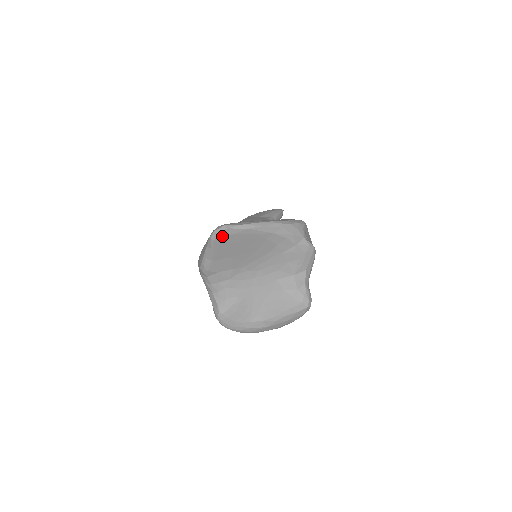
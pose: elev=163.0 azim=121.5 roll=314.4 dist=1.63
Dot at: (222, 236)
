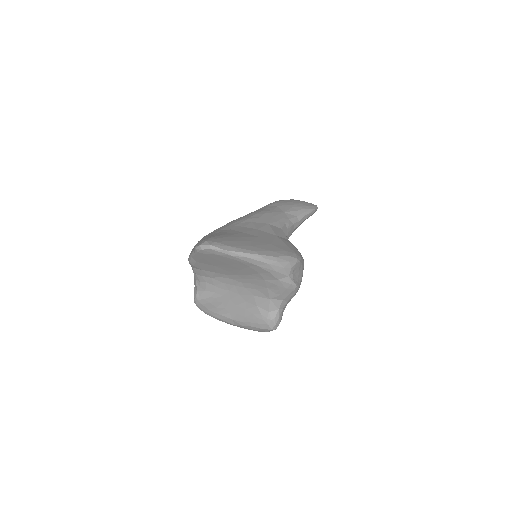
Dot at: (206, 252)
